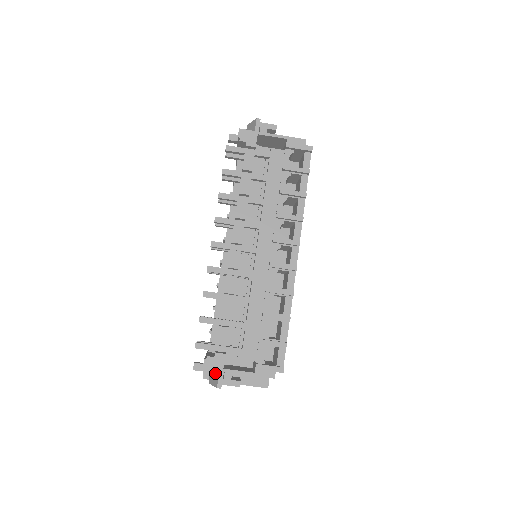
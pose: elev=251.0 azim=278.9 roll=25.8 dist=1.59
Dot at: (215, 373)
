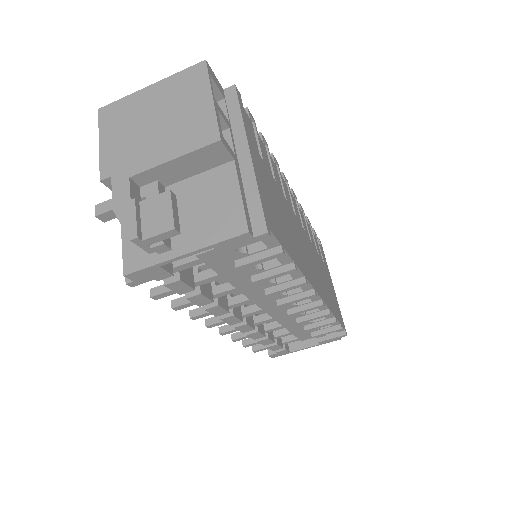
Dot at: occluded
